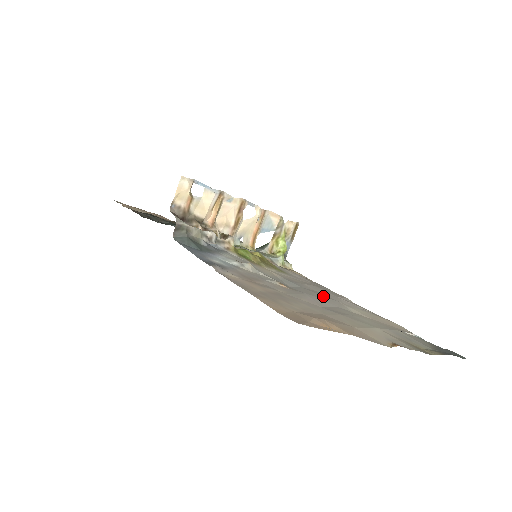
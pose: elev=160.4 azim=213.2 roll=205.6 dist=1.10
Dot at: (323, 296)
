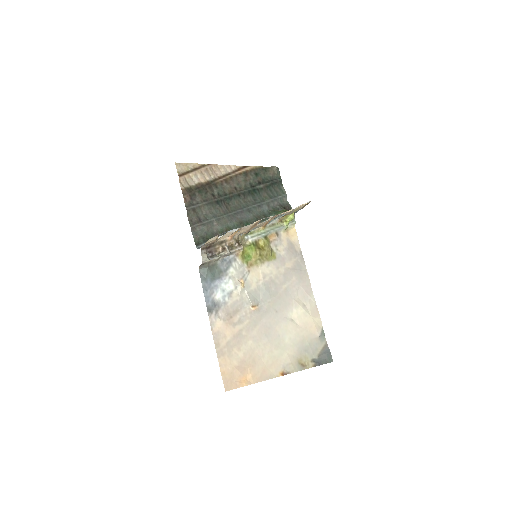
Dot at: (281, 302)
